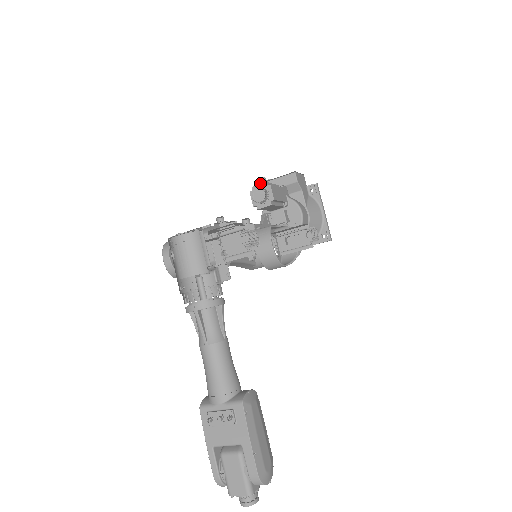
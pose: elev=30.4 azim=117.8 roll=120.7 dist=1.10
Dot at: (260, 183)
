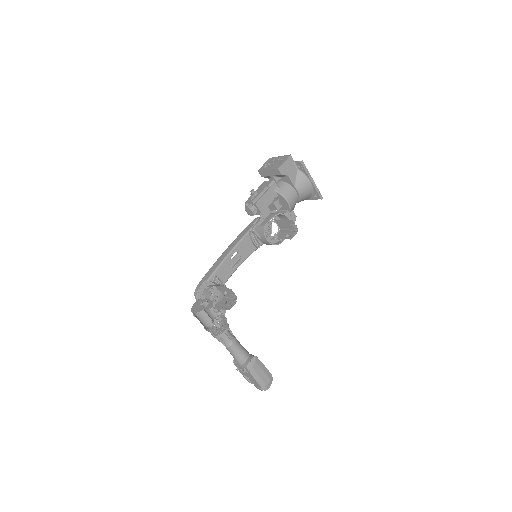
Dot at: (250, 199)
